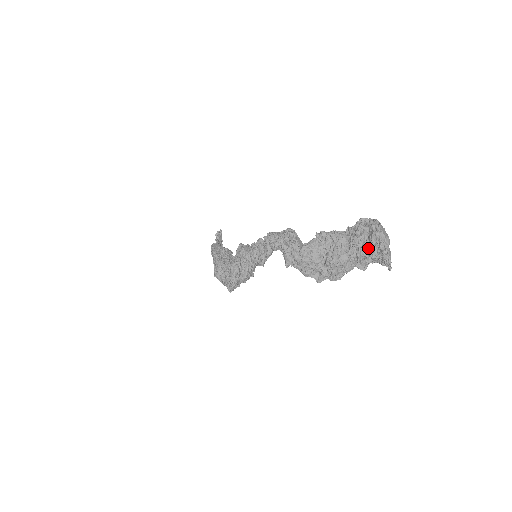
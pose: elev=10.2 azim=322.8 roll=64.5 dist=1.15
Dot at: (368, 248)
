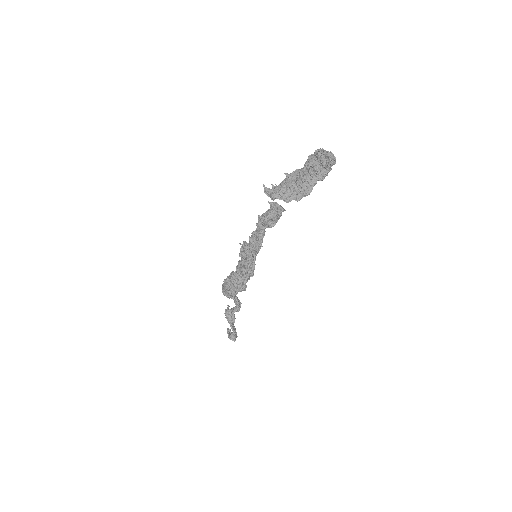
Dot at: (319, 162)
